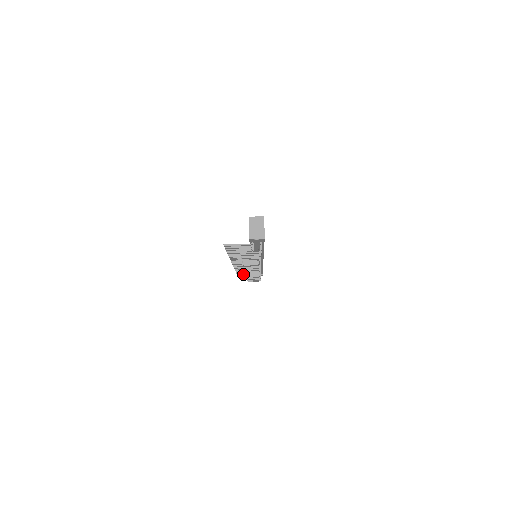
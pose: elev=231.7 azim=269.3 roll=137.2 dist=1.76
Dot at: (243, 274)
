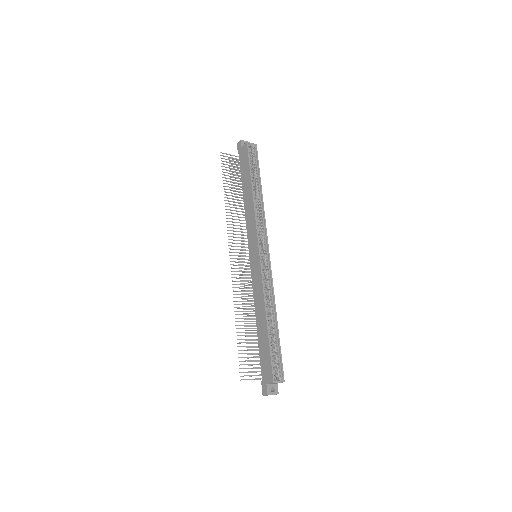
Dot at: (229, 173)
